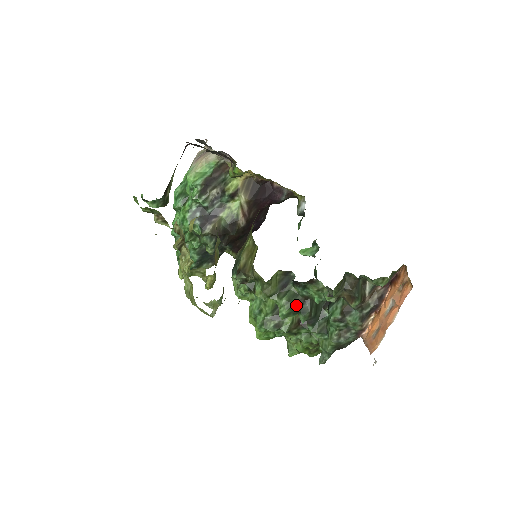
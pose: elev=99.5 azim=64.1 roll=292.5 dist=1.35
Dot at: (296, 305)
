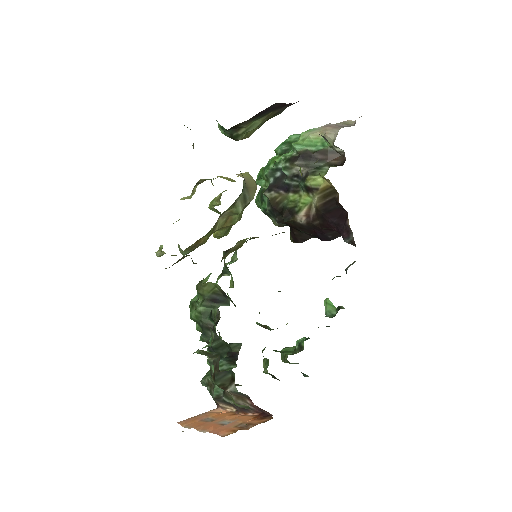
Dot at: (203, 323)
